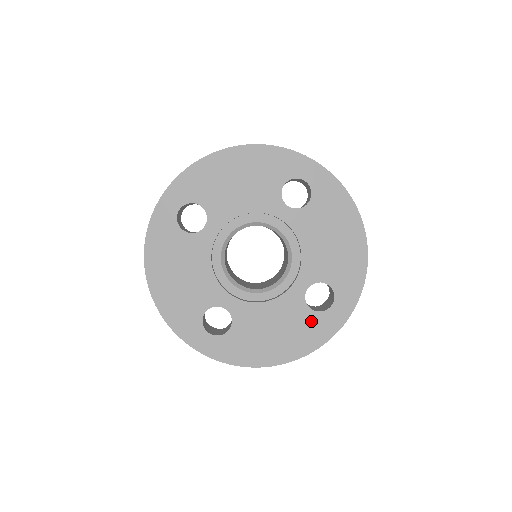
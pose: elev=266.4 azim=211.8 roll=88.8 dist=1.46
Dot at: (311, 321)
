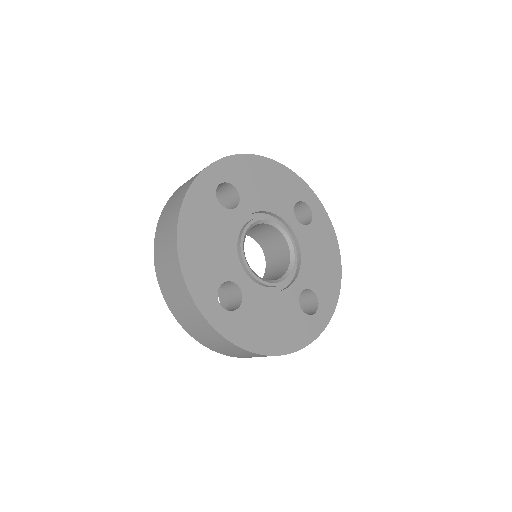
Dot at: (301, 321)
